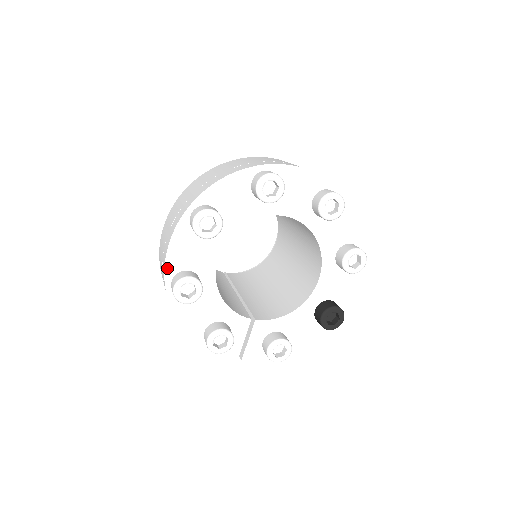
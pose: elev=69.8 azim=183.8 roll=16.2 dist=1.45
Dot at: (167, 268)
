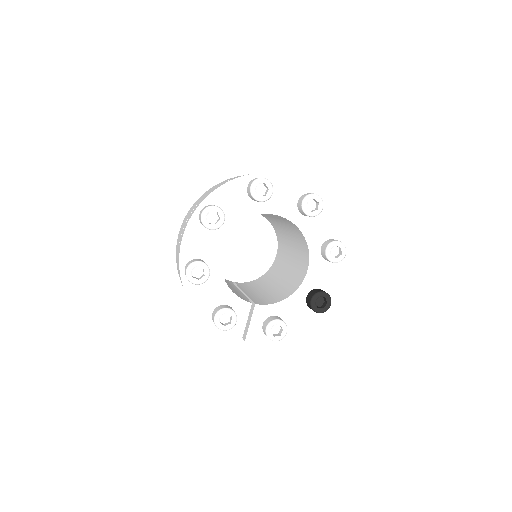
Dot at: (181, 256)
